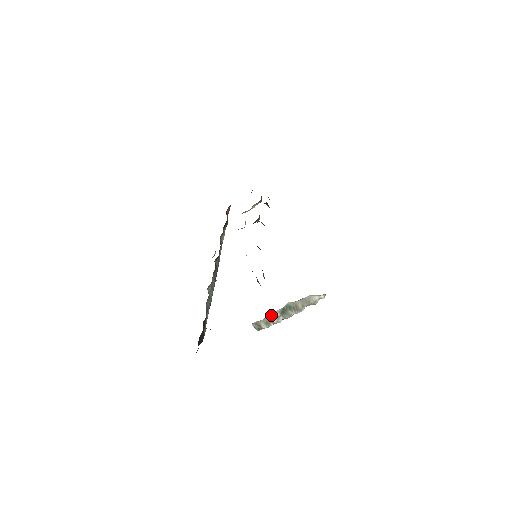
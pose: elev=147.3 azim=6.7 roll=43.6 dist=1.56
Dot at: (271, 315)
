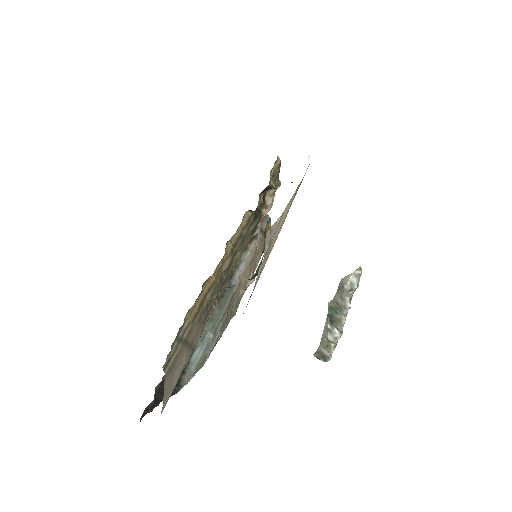
Dot at: (323, 331)
